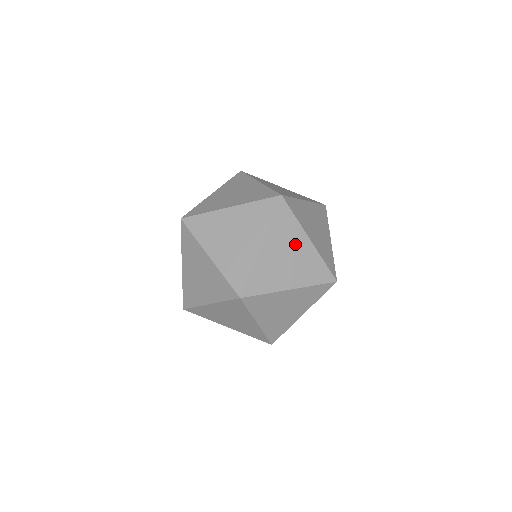
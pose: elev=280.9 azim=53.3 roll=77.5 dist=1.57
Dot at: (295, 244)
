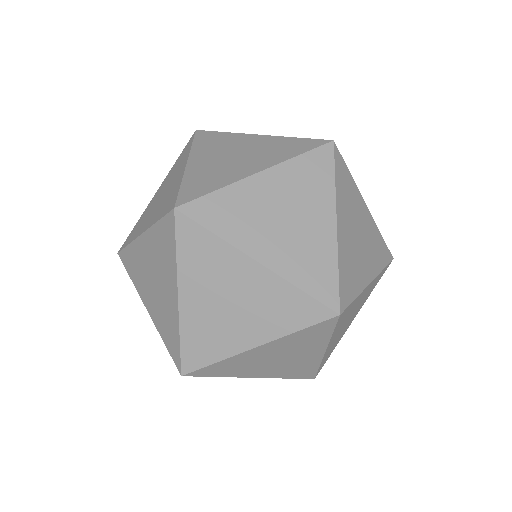
Dot at: (302, 352)
